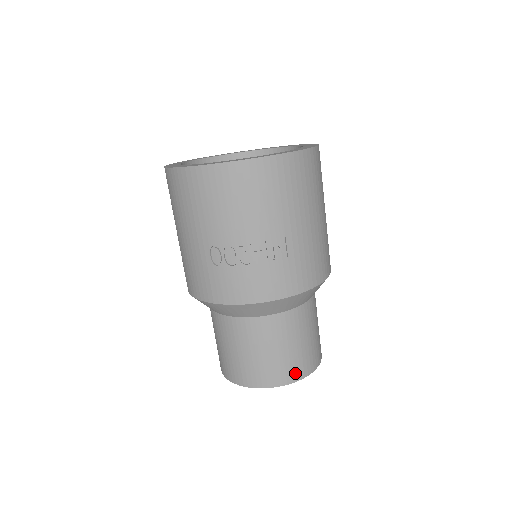
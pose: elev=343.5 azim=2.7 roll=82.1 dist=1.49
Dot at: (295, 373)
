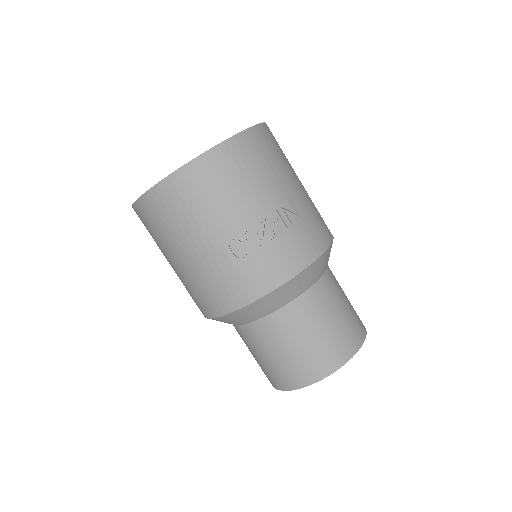
Dot at: (356, 338)
